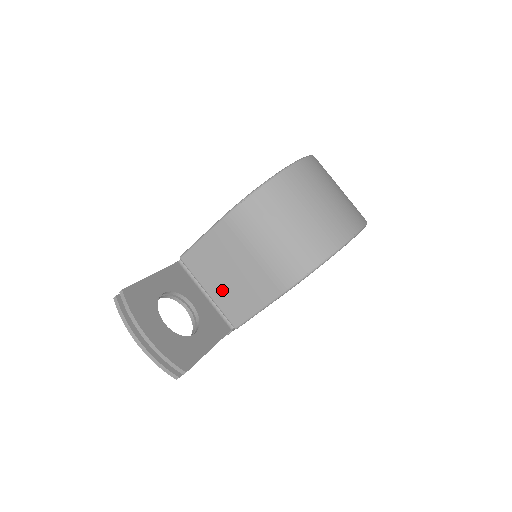
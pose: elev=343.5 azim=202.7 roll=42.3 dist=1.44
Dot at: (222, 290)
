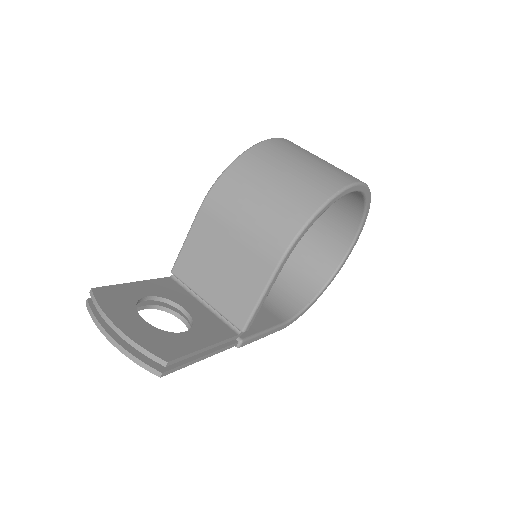
Dot at: (218, 290)
